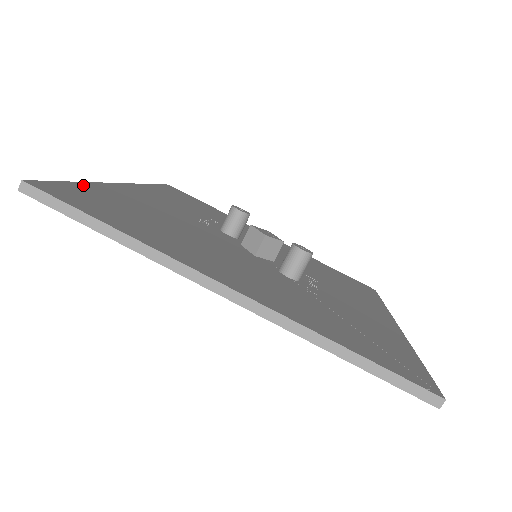
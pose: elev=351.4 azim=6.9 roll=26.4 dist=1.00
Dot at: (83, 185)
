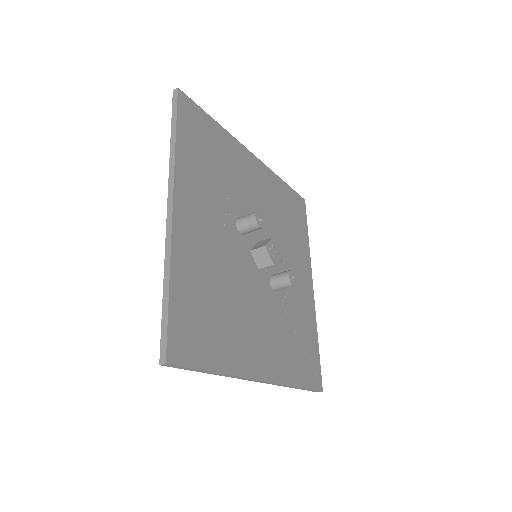
Dot at: (174, 289)
